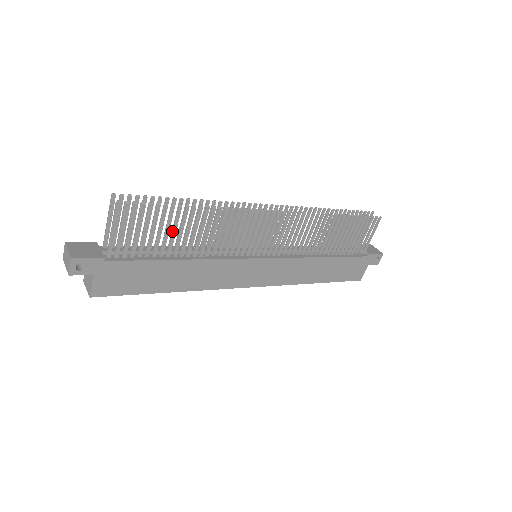
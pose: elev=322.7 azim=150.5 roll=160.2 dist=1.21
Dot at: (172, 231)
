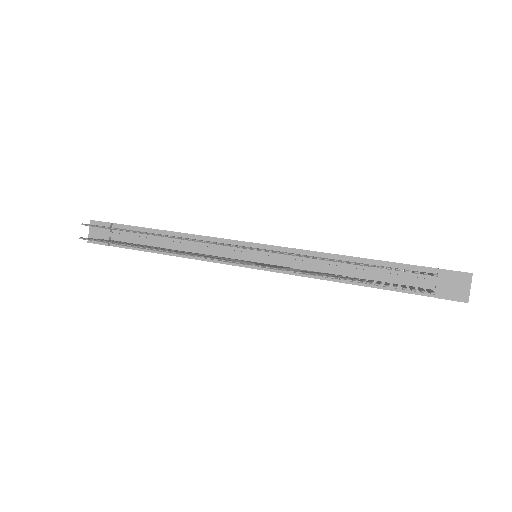
Dot at: occluded
